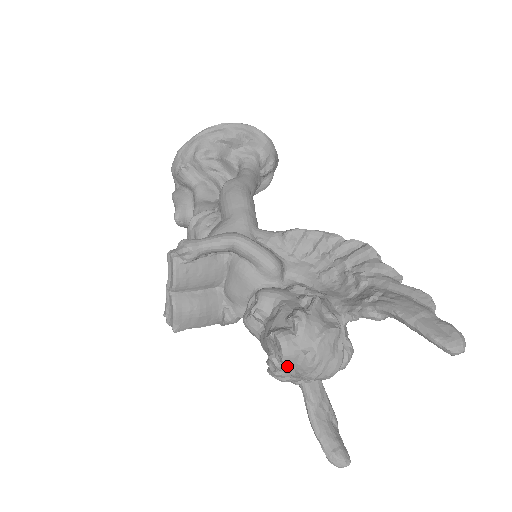
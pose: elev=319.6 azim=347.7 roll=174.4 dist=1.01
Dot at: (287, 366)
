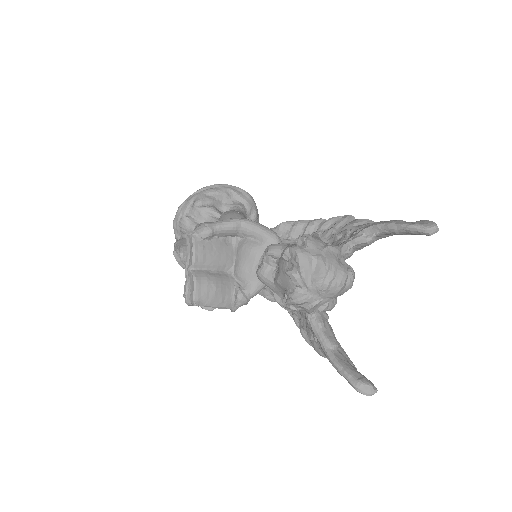
Dot at: (304, 273)
